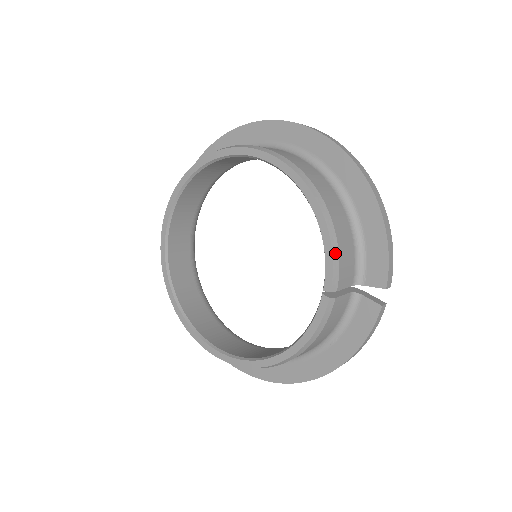
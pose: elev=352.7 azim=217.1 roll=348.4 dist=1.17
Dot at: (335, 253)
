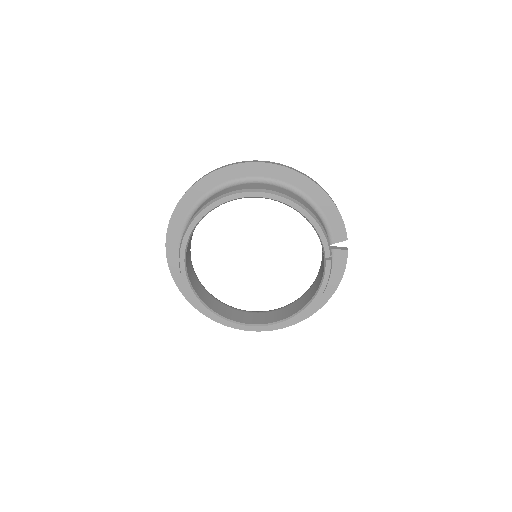
Dot at: (325, 235)
